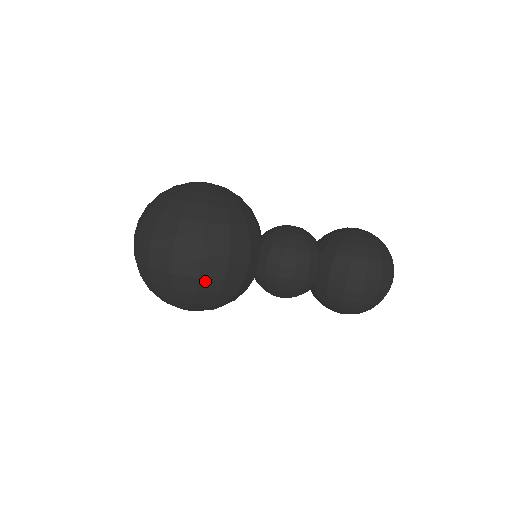
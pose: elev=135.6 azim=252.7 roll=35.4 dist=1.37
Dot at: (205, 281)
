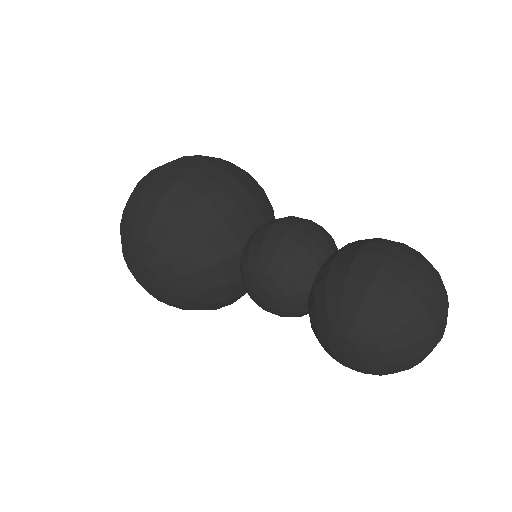
Dot at: (182, 187)
